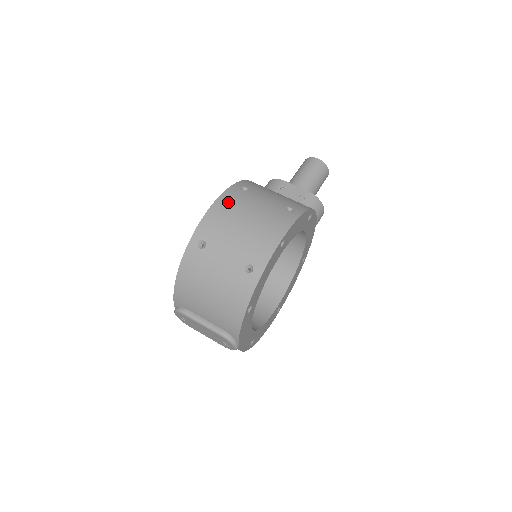
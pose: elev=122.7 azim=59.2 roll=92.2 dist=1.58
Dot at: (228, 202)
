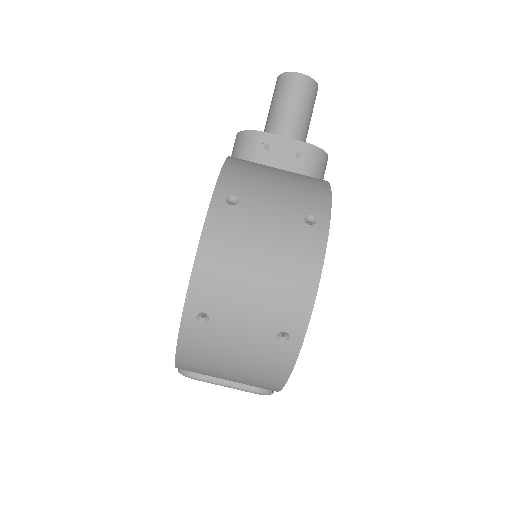
Dot at: (219, 240)
